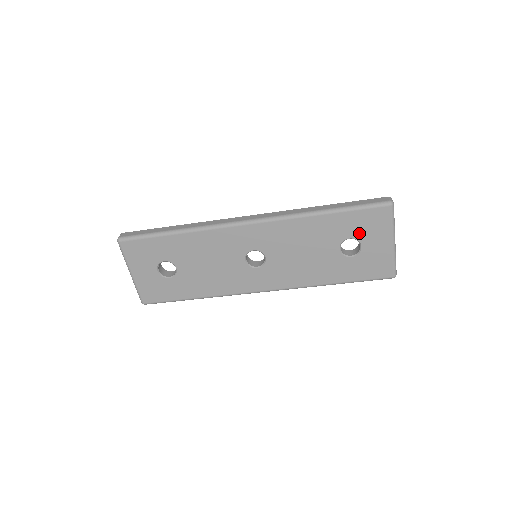
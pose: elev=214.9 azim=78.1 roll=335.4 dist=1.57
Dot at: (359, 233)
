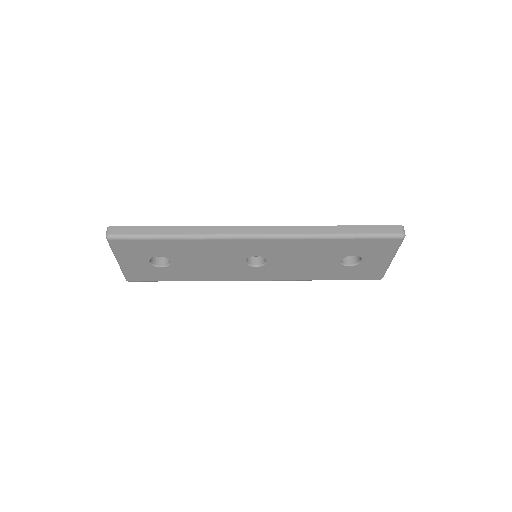
Dot at: (364, 253)
